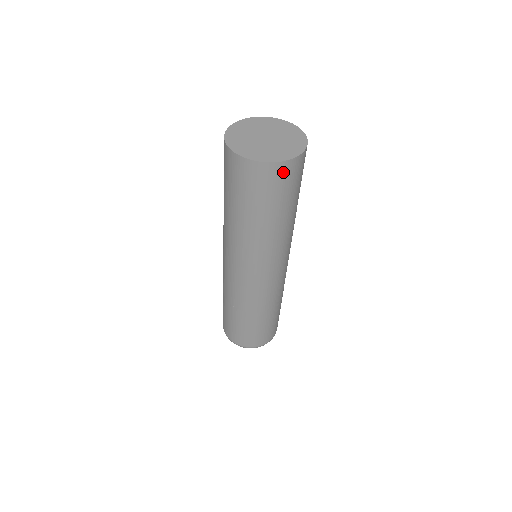
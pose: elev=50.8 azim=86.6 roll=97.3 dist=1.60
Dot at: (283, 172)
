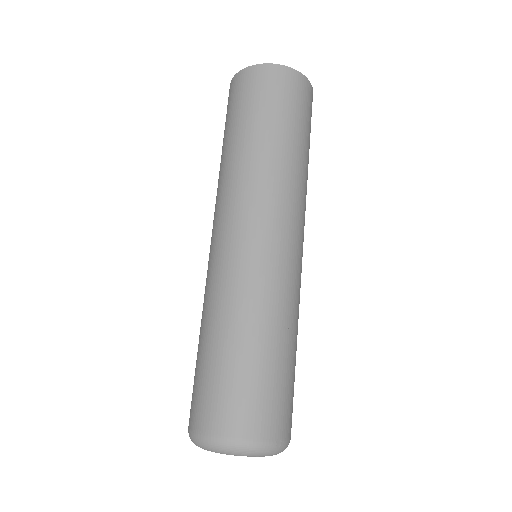
Dot at: (292, 81)
